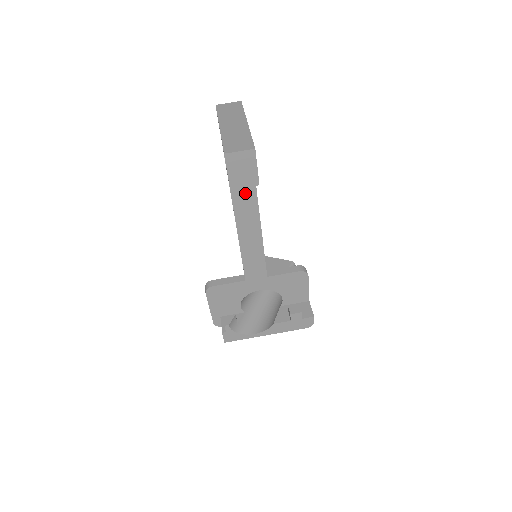
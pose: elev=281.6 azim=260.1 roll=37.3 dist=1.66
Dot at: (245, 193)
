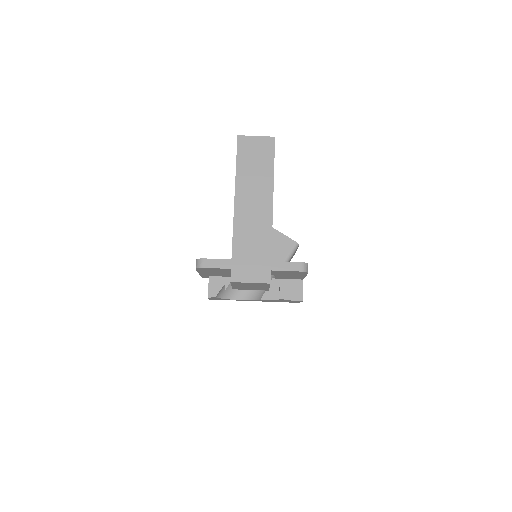
Dot at: occluded
